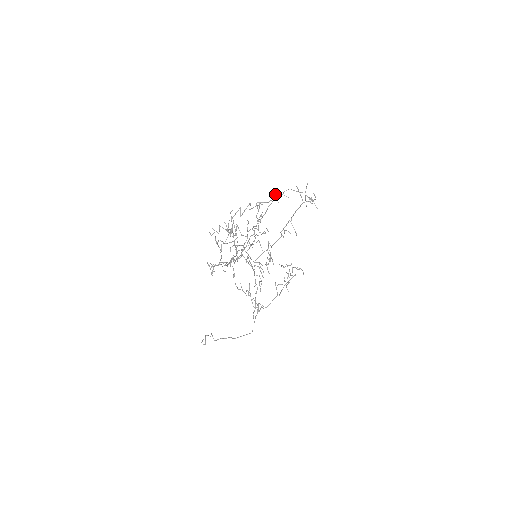
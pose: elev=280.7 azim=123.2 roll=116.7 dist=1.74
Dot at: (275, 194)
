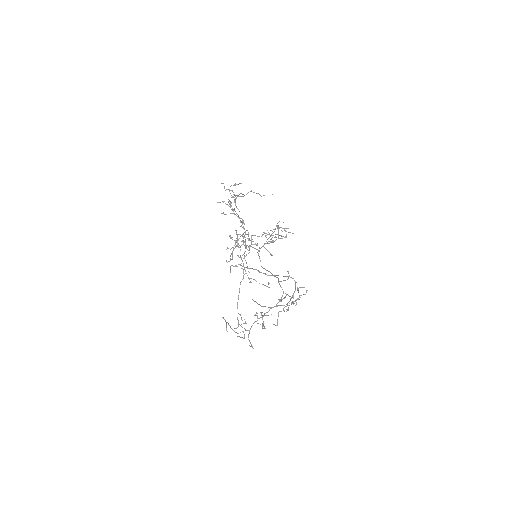
Dot at: (261, 196)
